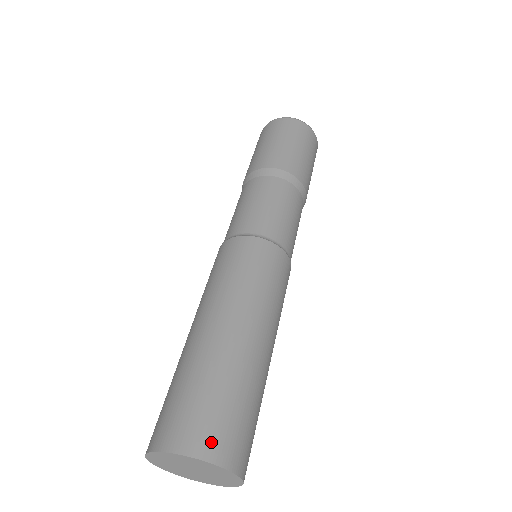
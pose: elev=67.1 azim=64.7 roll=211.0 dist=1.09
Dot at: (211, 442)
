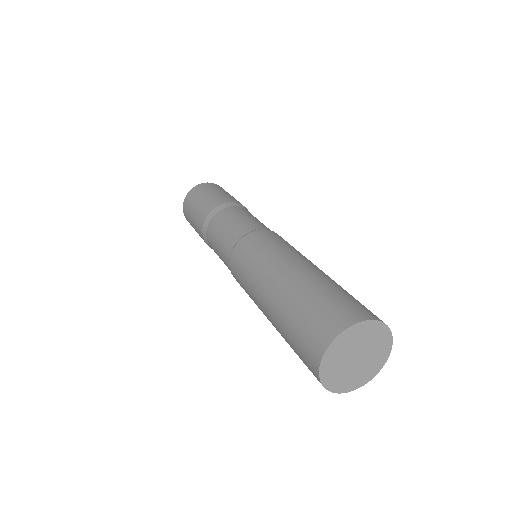
Dot at: occluded
